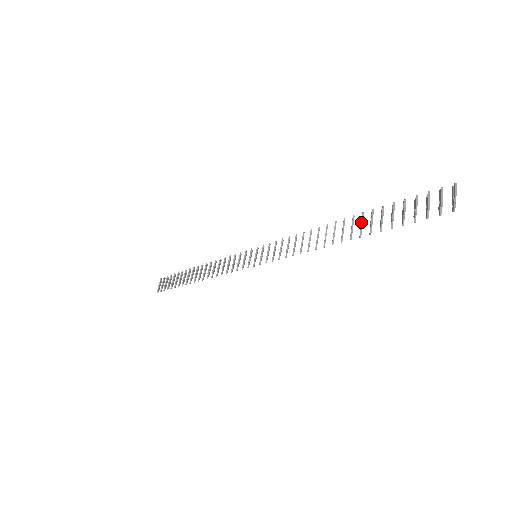
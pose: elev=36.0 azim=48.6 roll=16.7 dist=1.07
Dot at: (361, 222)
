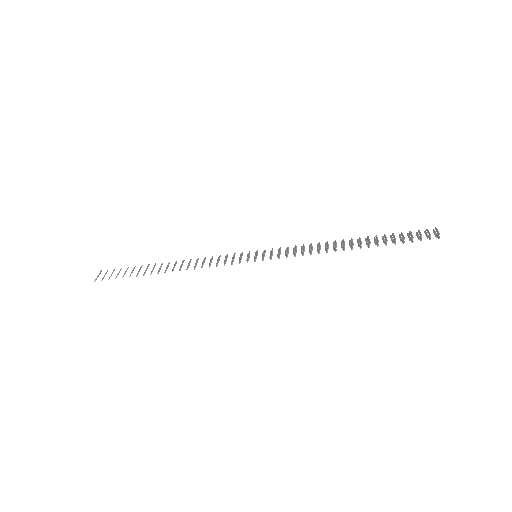
Dot at: (369, 240)
